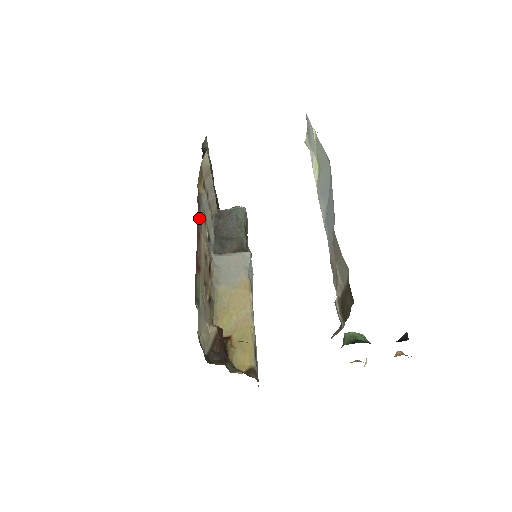
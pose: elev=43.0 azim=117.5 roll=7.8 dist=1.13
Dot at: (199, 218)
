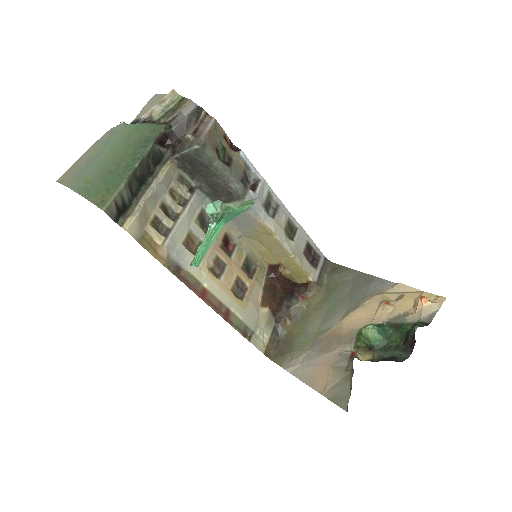
Dot at: (190, 280)
